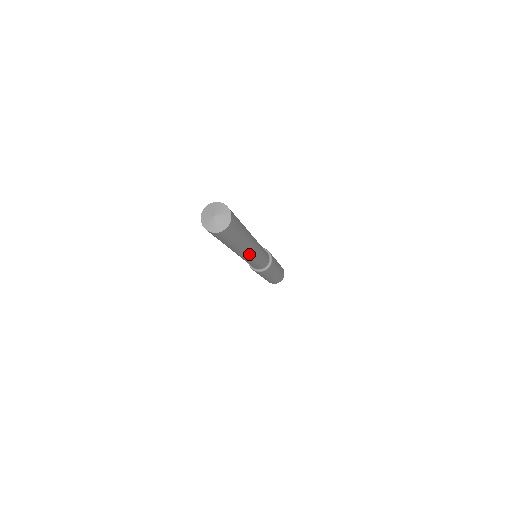
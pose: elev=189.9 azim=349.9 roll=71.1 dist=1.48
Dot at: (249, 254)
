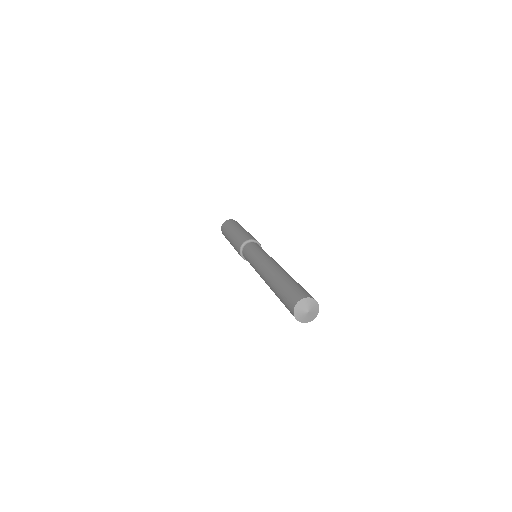
Dot at: occluded
